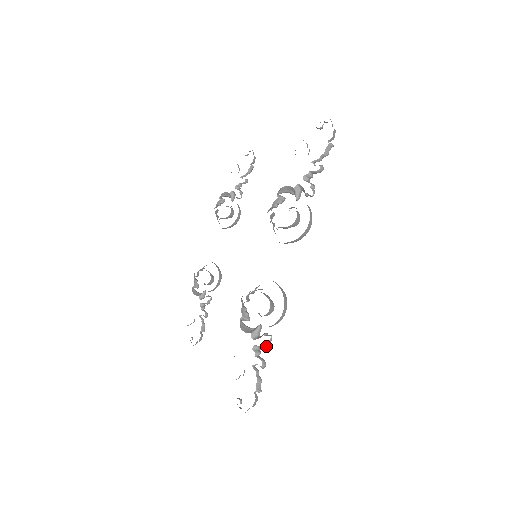
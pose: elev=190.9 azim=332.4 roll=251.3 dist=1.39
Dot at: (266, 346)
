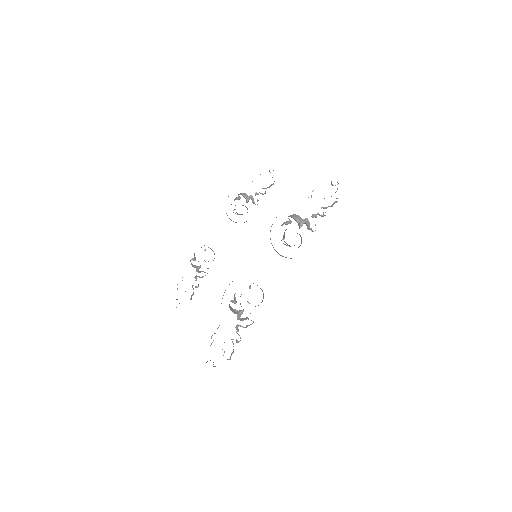
Dot at: (246, 327)
